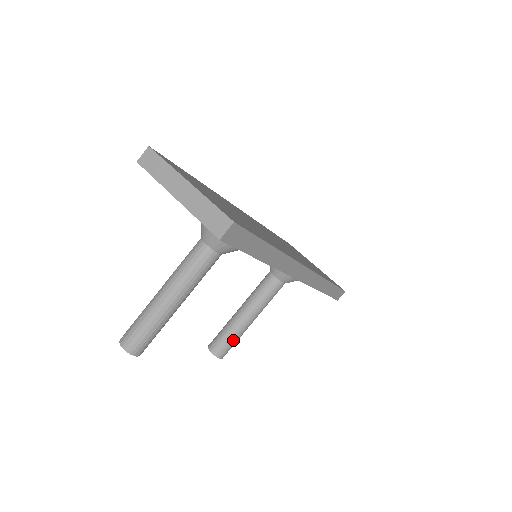
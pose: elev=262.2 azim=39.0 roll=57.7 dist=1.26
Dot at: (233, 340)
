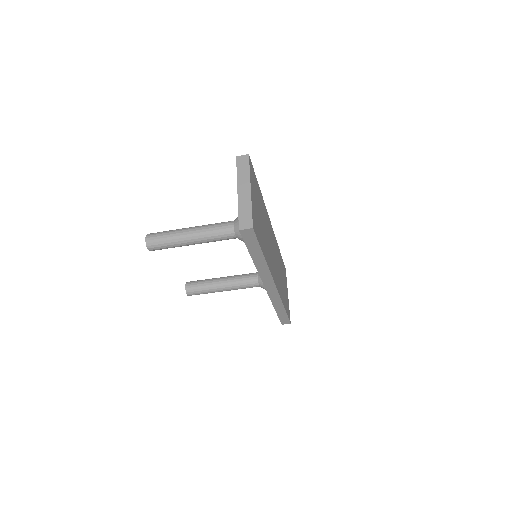
Dot at: (203, 291)
